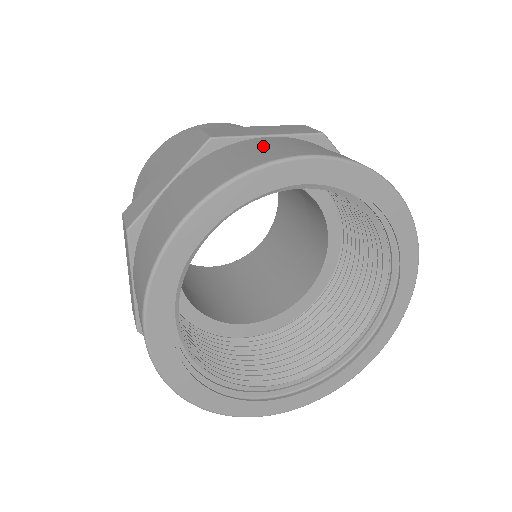
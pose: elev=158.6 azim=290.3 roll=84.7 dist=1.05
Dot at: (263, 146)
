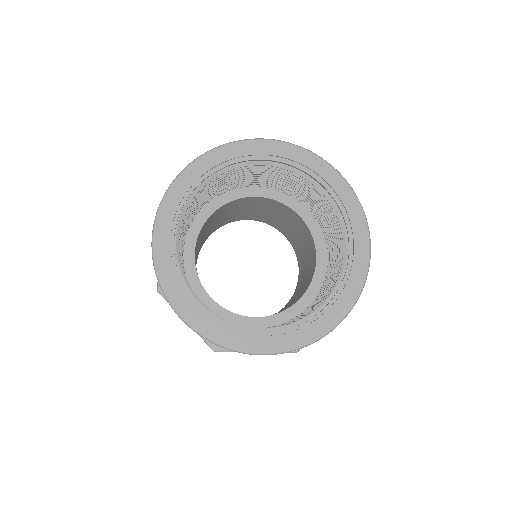
Dot at: occluded
